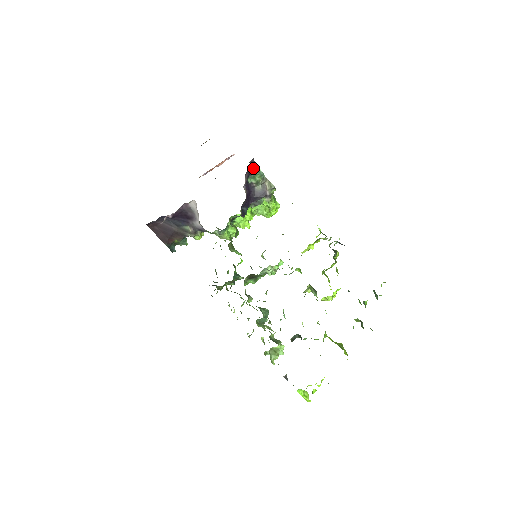
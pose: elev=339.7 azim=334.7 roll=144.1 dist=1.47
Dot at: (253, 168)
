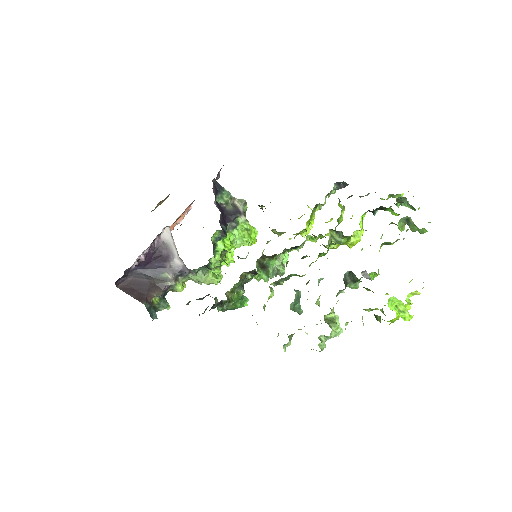
Dot at: (218, 187)
